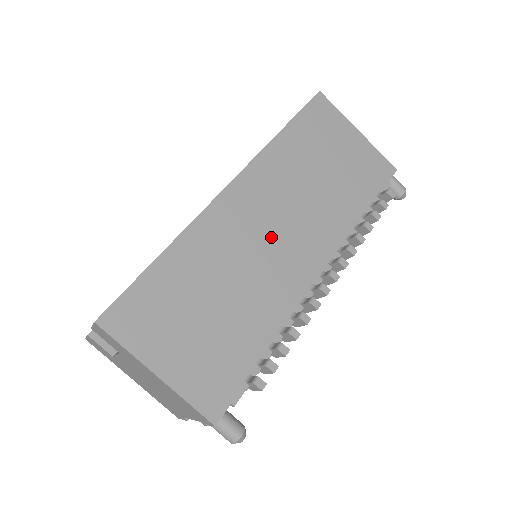
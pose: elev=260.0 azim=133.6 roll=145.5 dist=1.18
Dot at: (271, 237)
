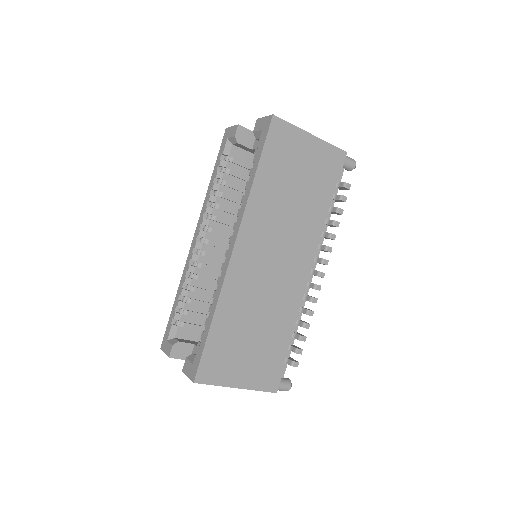
Dot at: (273, 267)
